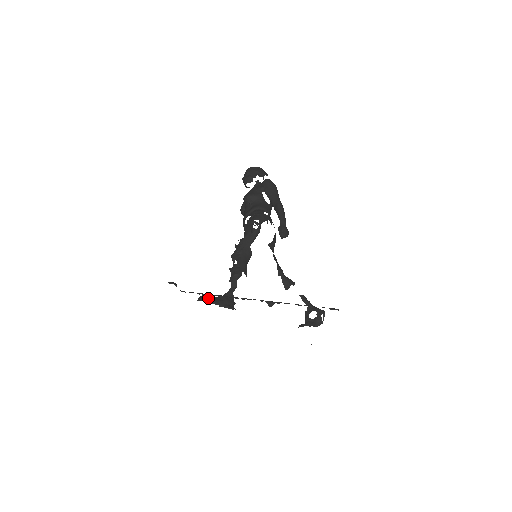
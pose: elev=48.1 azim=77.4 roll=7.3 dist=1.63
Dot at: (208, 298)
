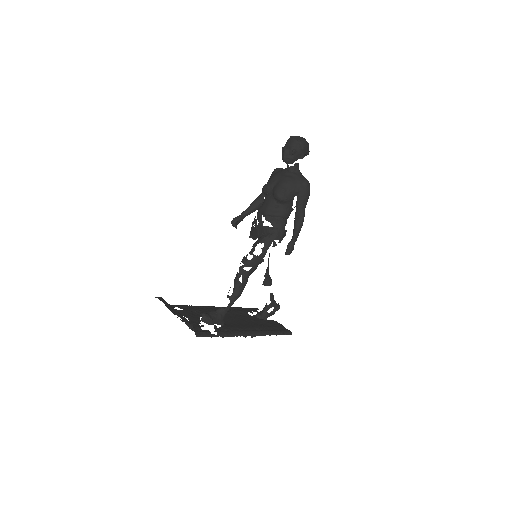
Dot at: (210, 321)
